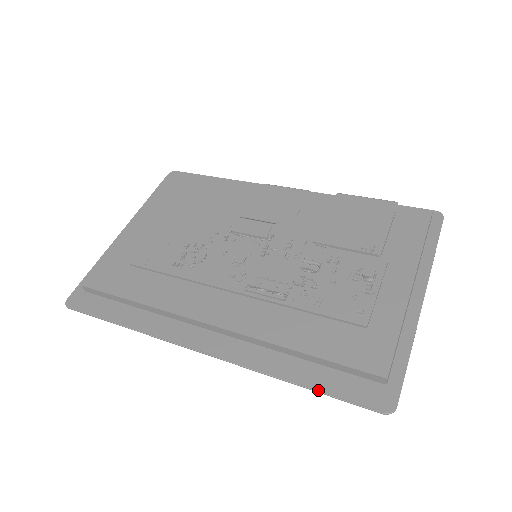
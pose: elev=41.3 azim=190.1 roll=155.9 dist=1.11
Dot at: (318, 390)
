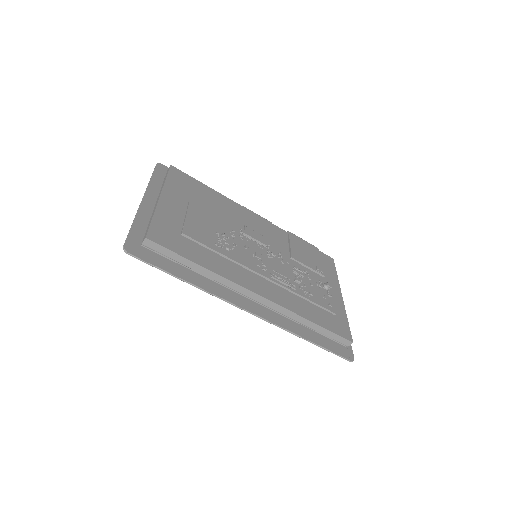
Dot at: (321, 346)
